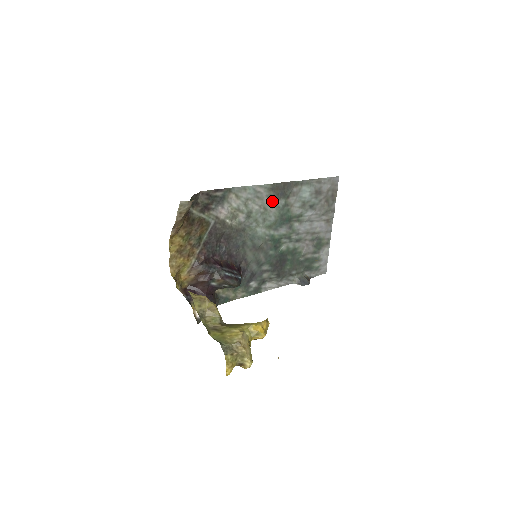
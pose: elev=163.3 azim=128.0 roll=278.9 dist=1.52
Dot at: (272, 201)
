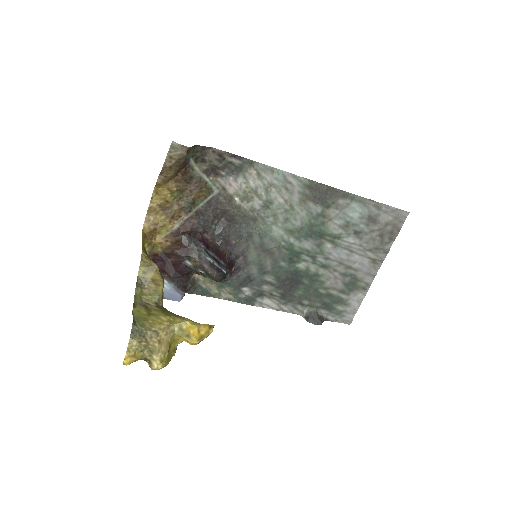
Dot at: (305, 202)
